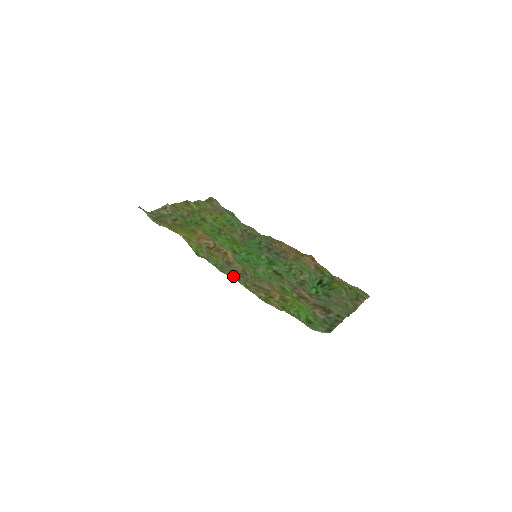
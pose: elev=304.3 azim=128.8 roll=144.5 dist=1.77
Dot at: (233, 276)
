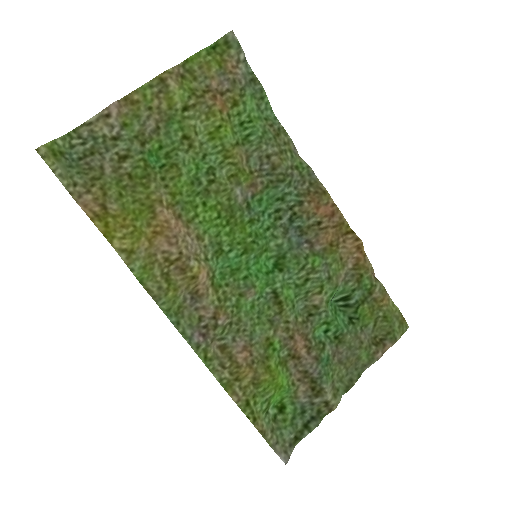
Dot at: (191, 337)
